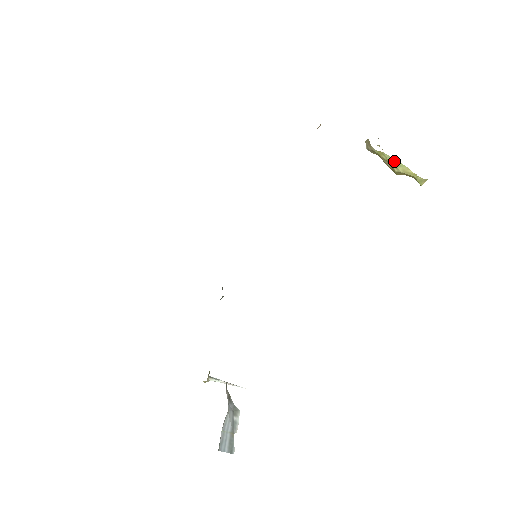
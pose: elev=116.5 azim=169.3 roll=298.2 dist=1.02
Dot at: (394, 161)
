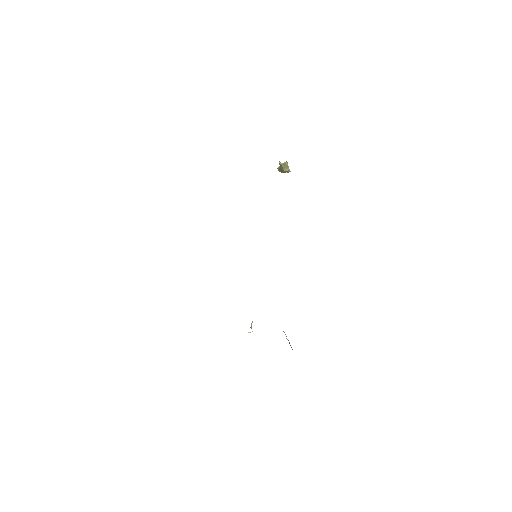
Dot at: occluded
